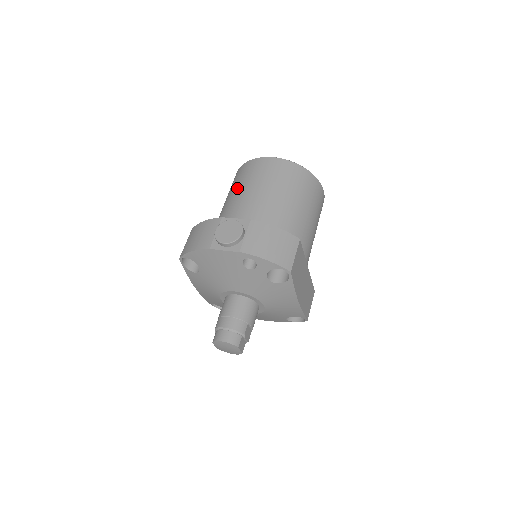
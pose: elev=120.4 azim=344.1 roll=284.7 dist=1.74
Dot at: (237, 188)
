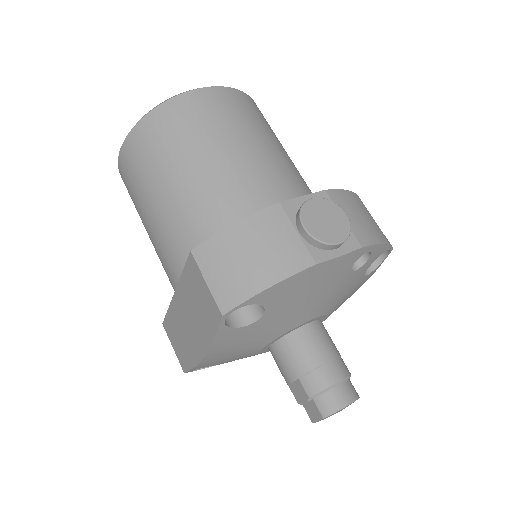
Dot at: (194, 151)
